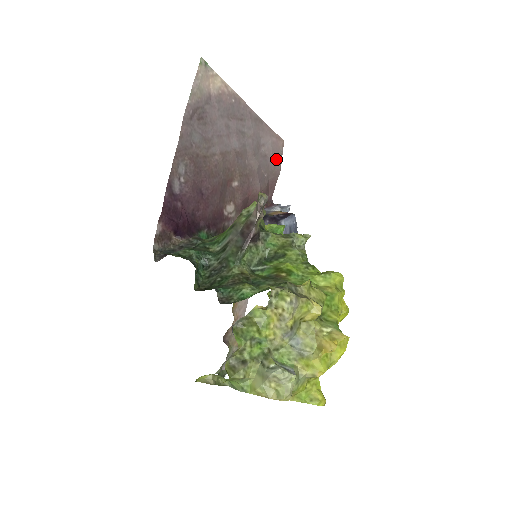
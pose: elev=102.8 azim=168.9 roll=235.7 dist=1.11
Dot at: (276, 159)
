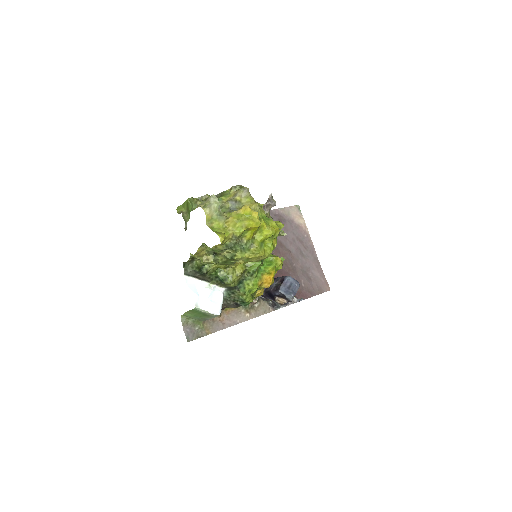
Dot at: (317, 288)
